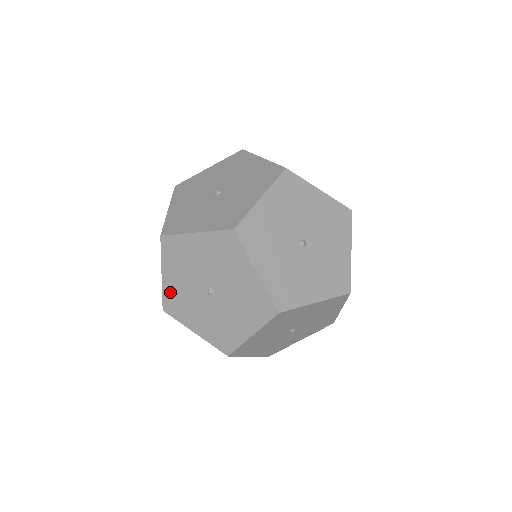
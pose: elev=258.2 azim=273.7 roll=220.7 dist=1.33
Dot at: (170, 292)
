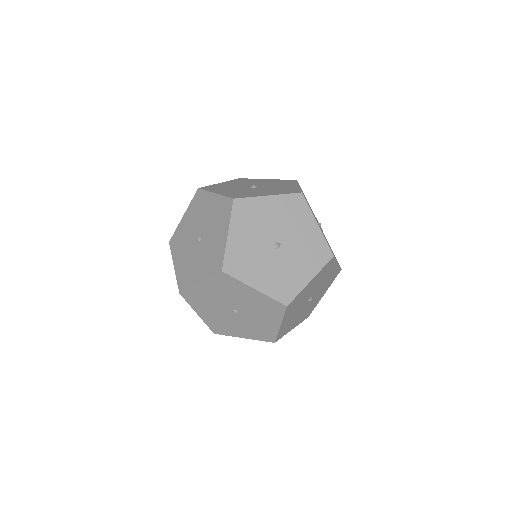
Dot at: (210, 322)
